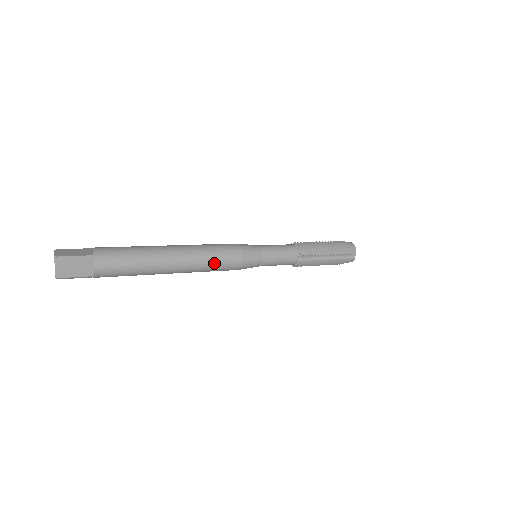
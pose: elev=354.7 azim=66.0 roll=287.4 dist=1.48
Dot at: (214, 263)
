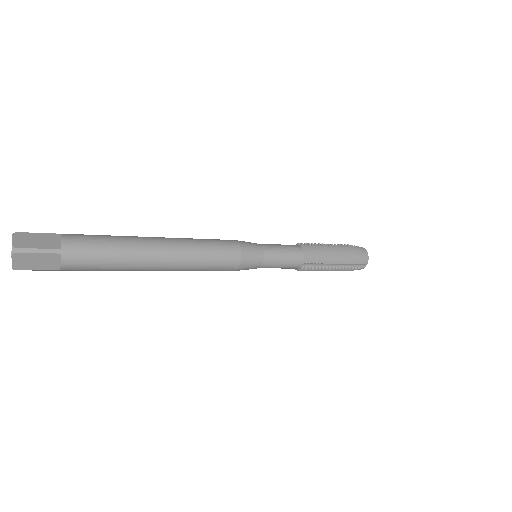
Dot at: (206, 266)
